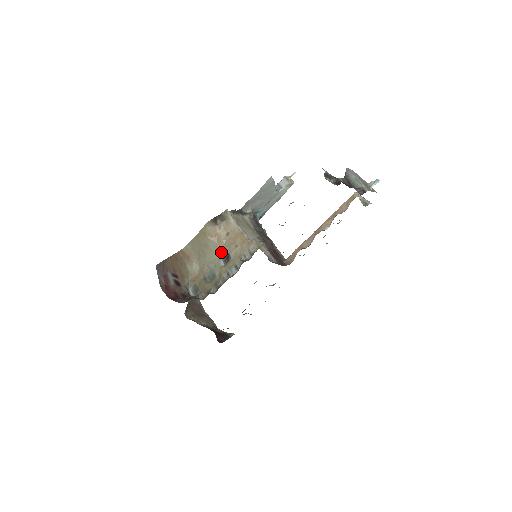
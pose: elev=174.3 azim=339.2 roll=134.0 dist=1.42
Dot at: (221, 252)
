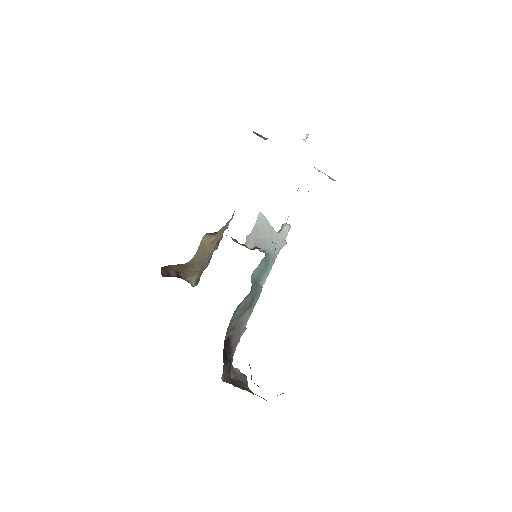
Dot at: (215, 245)
